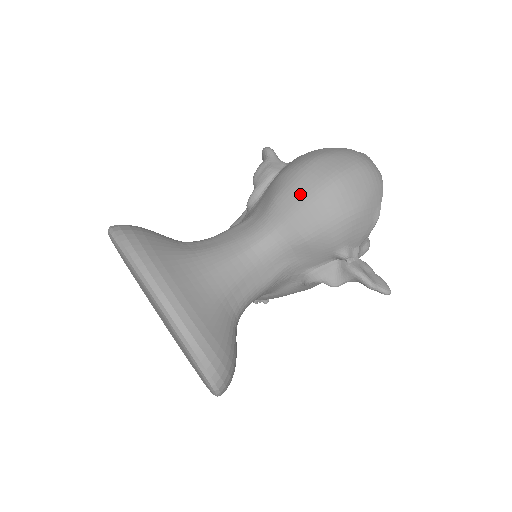
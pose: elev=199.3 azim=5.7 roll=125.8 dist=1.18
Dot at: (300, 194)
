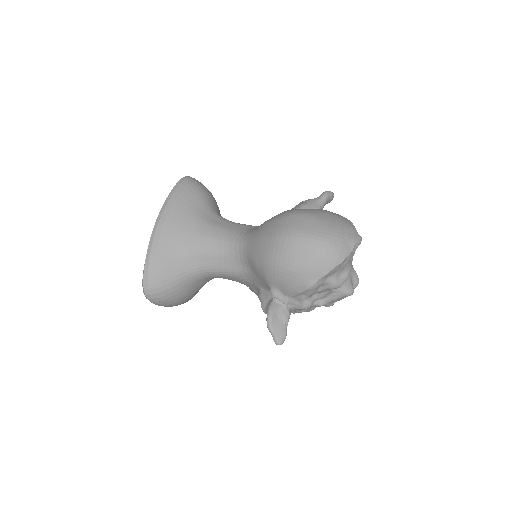
Dot at: (268, 228)
